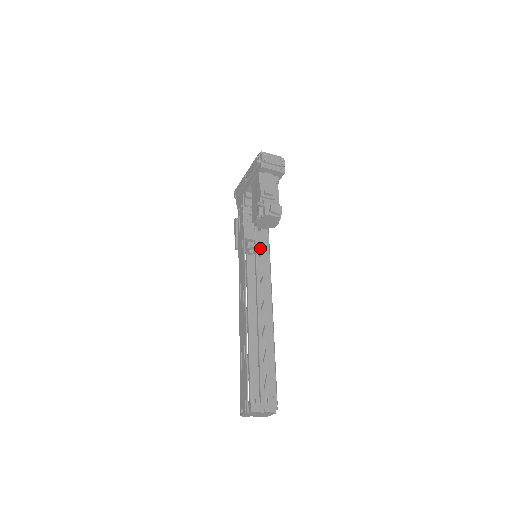
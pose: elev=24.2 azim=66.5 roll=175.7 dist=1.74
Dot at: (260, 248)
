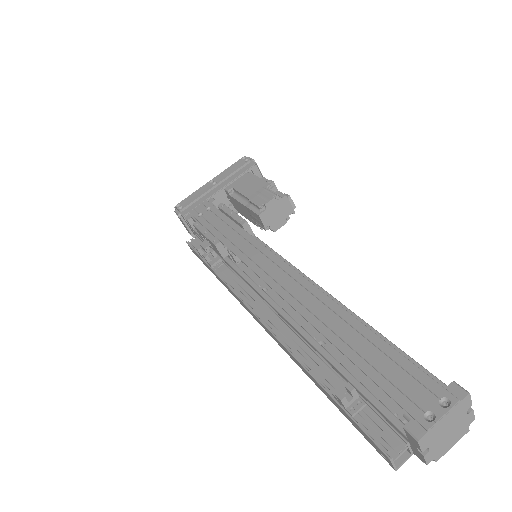
Dot at: occluded
